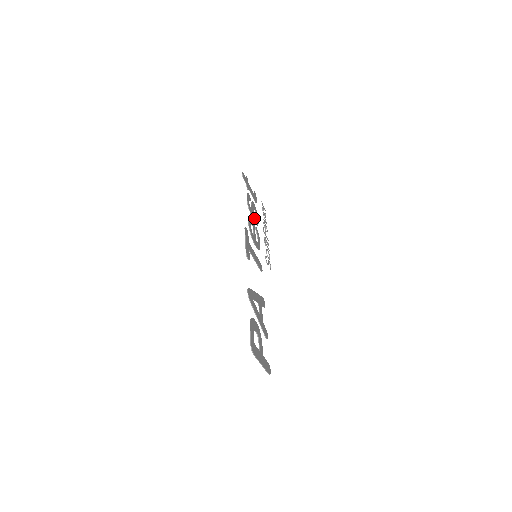
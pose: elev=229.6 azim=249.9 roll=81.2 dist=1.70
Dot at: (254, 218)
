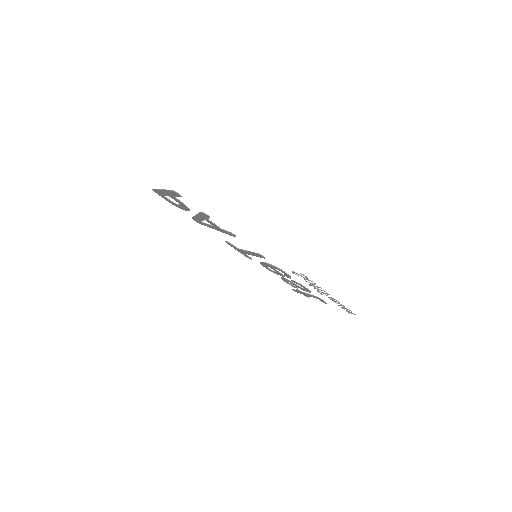
Dot at: (292, 282)
